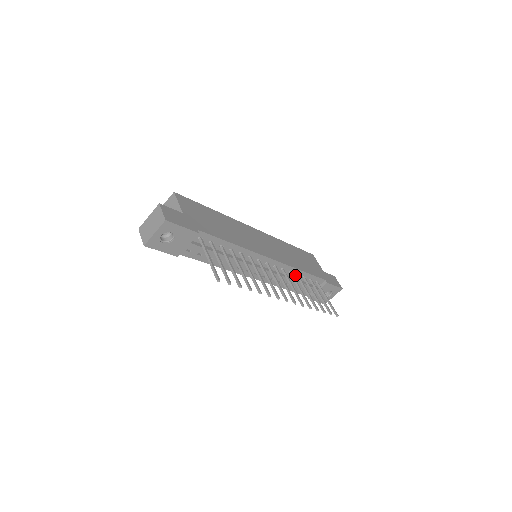
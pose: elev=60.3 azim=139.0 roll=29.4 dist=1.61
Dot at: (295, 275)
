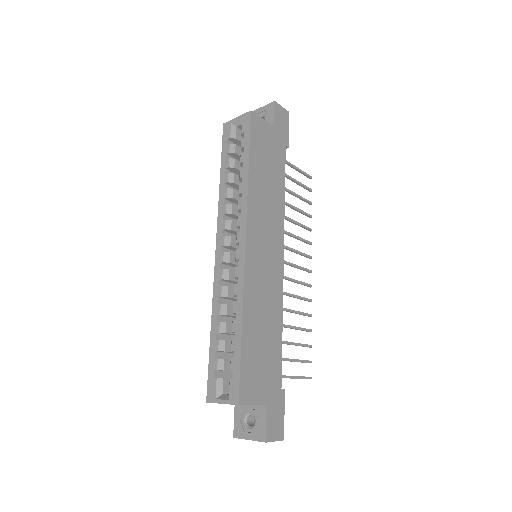
Dot at: occluded
